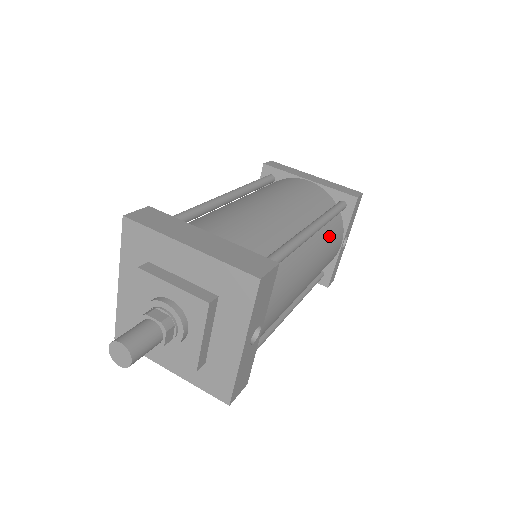
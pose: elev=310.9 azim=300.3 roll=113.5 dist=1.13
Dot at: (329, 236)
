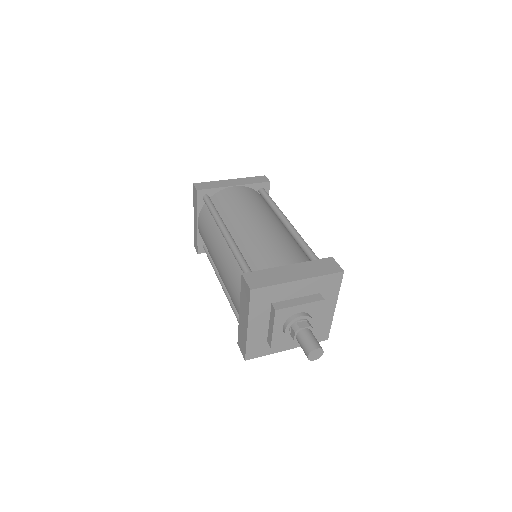
Dot at: occluded
